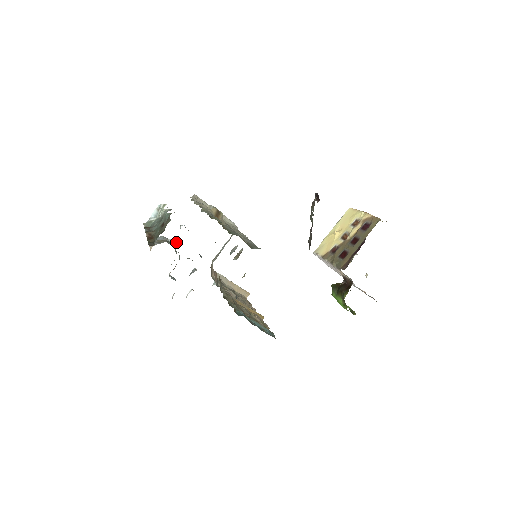
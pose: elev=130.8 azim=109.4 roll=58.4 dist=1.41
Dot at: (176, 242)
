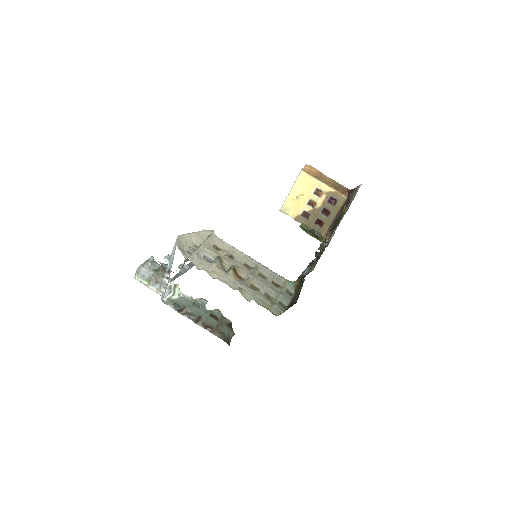
Dot at: (162, 266)
